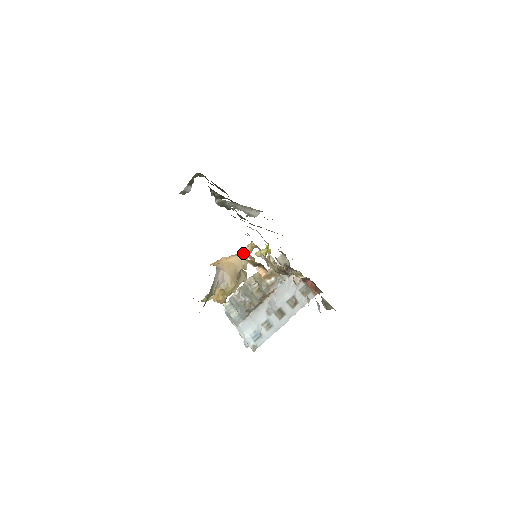
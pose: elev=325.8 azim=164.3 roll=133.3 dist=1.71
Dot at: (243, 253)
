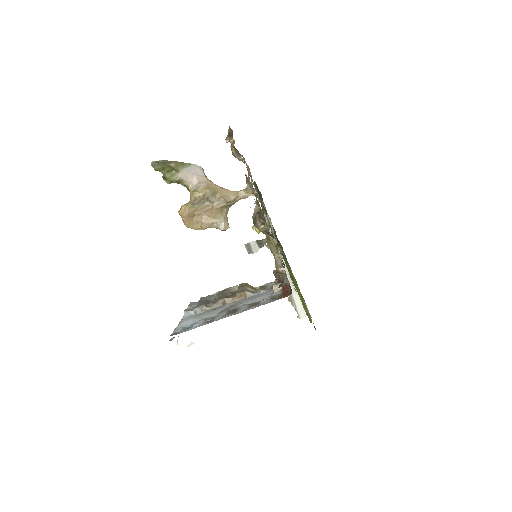
Dot at: (237, 191)
